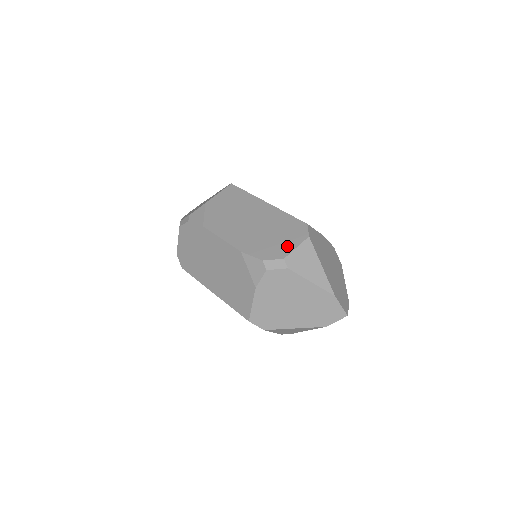
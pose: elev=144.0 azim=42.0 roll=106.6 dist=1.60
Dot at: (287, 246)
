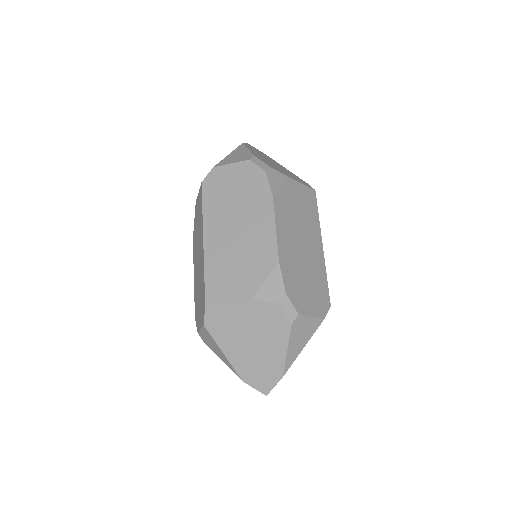
Dot at: (199, 321)
